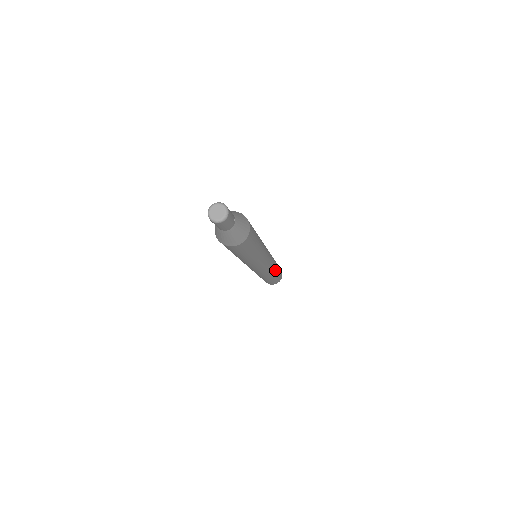
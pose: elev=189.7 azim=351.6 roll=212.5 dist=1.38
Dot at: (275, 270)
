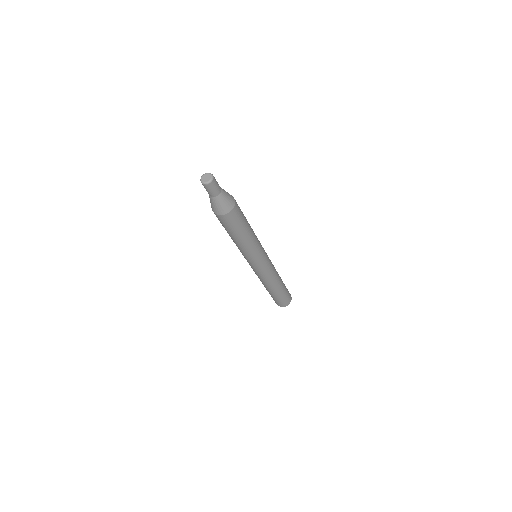
Dot at: (276, 285)
